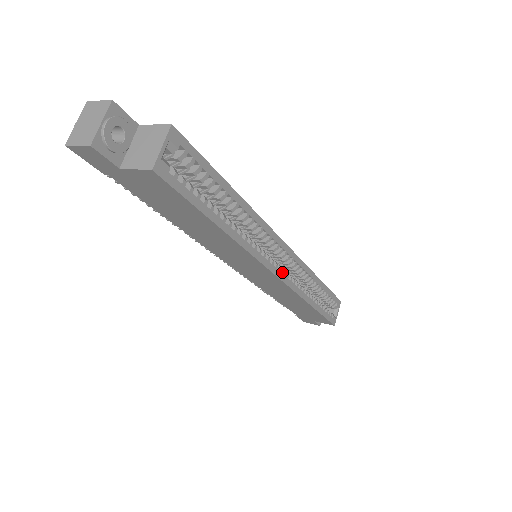
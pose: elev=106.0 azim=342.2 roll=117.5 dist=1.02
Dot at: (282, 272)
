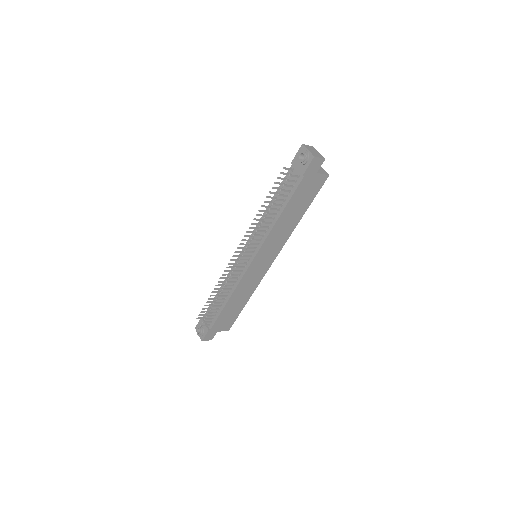
Dot at: occluded
